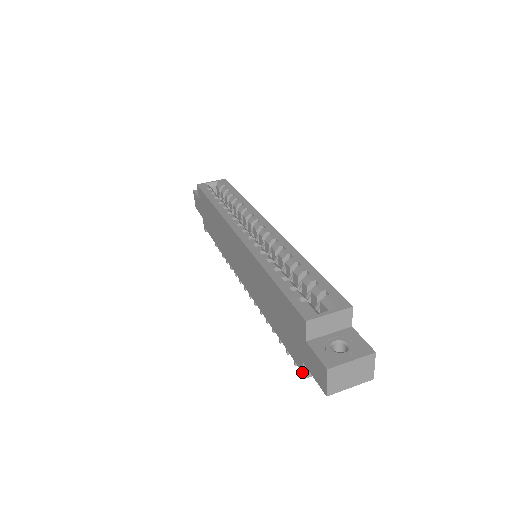
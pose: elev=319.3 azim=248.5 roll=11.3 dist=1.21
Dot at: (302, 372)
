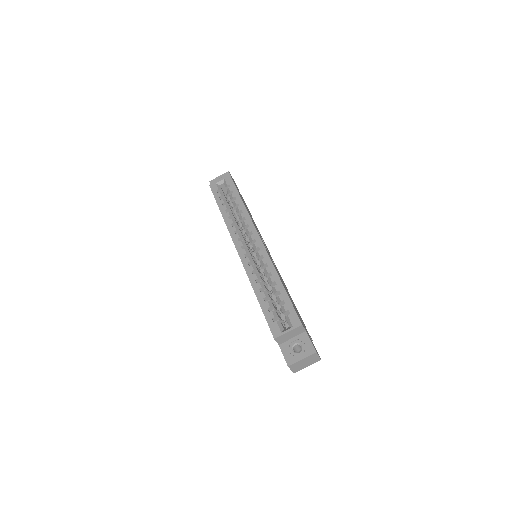
Dot at: occluded
